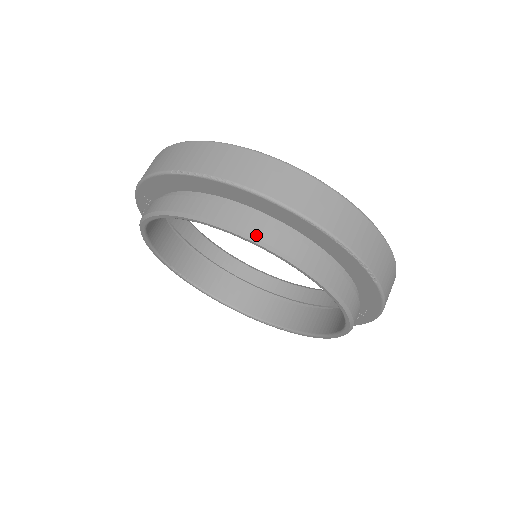
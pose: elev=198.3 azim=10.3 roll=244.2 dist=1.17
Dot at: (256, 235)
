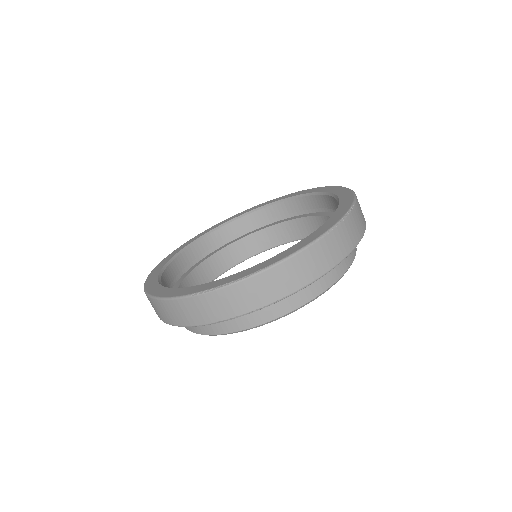
Dot at: (300, 304)
